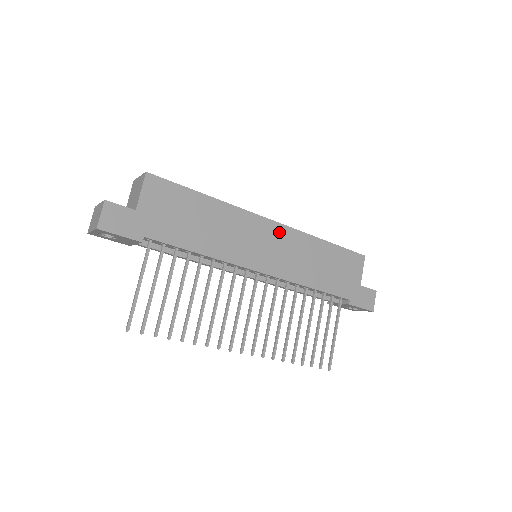
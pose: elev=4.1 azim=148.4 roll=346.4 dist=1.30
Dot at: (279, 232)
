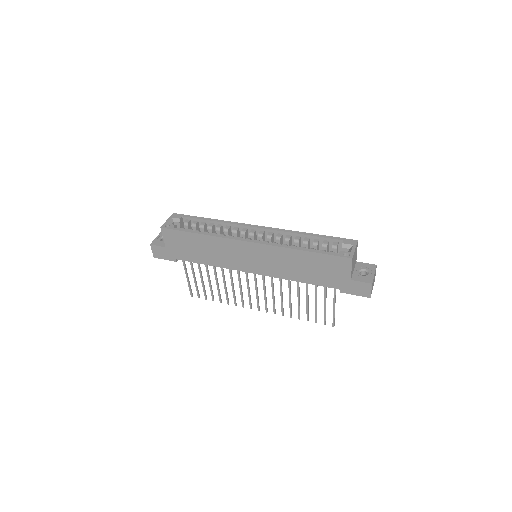
Dot at: (258, 249)
